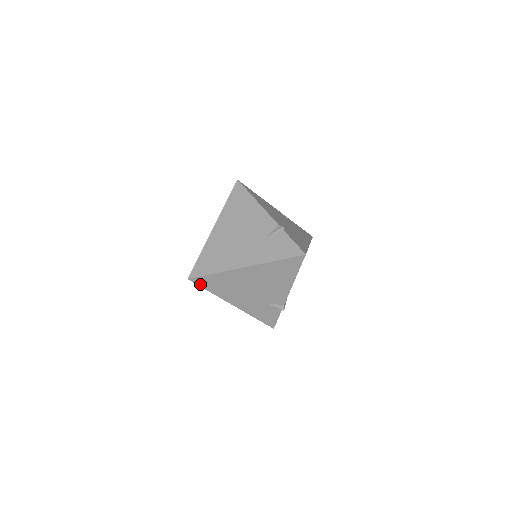
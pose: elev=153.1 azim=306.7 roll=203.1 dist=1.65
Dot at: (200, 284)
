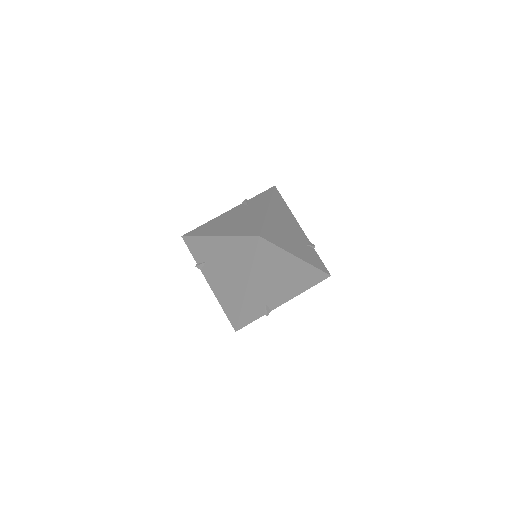
Dot at: (259, 248)
